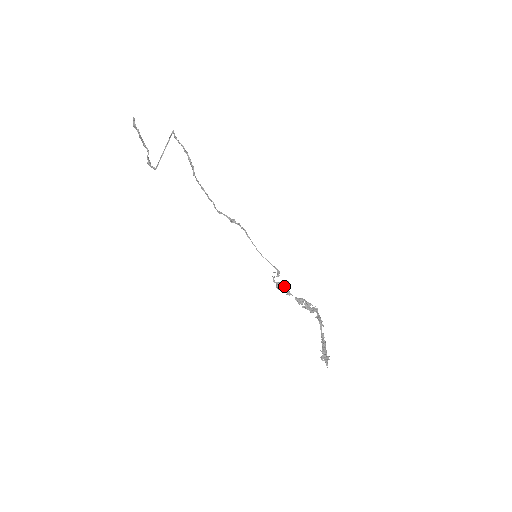
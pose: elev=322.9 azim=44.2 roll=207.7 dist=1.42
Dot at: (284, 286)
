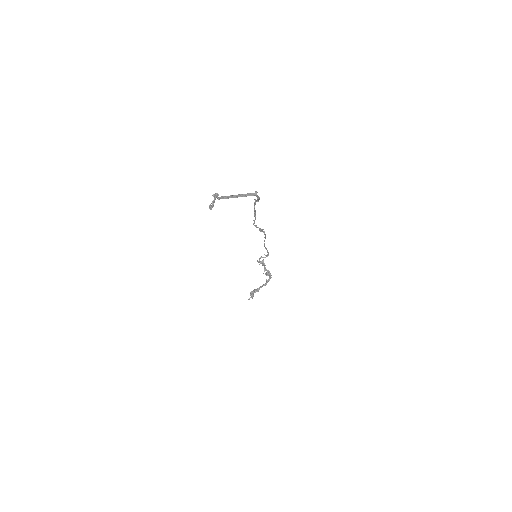
Dot at: (263, 264)
